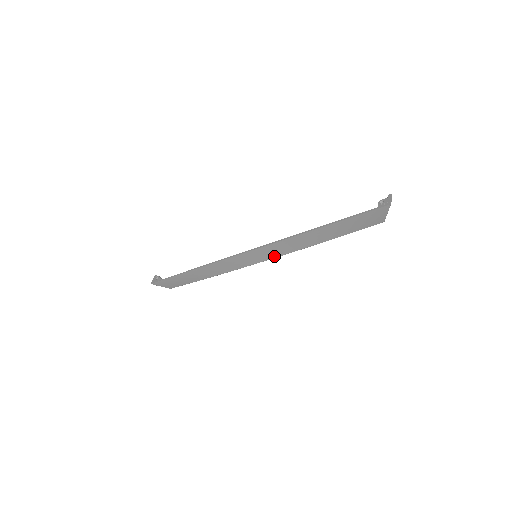
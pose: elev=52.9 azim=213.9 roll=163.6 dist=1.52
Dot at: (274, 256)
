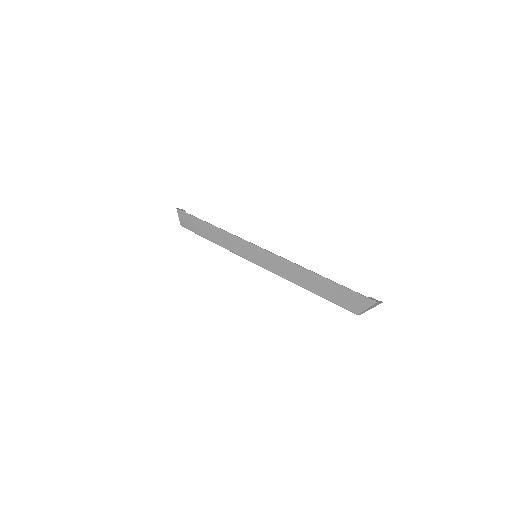
Dot at: (266, 267)
